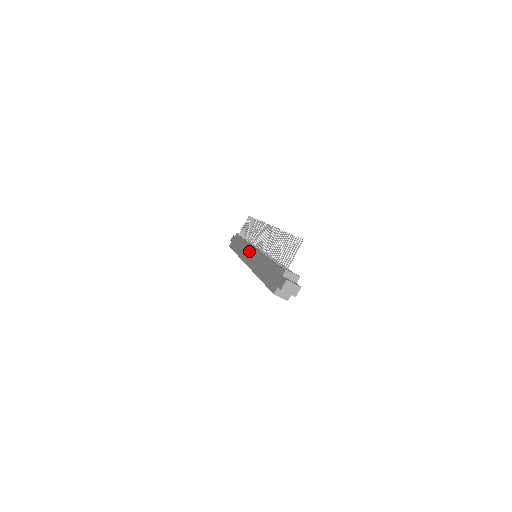
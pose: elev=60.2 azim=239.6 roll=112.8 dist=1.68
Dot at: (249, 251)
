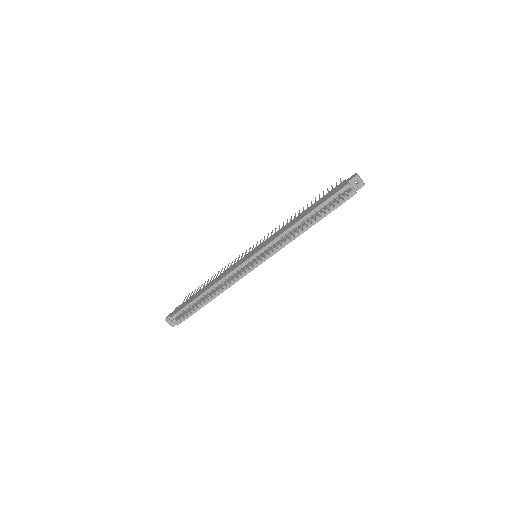
Dot at: (245, 257)
